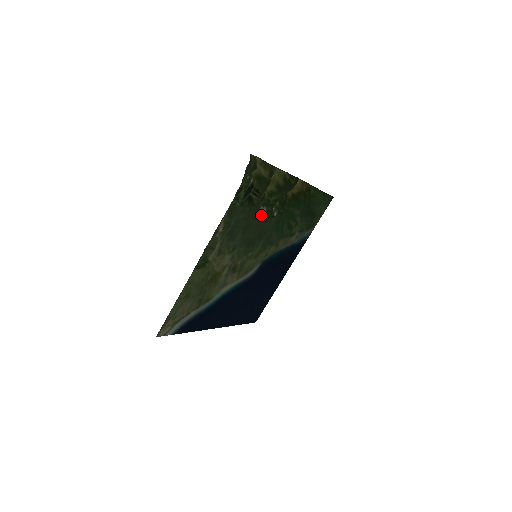
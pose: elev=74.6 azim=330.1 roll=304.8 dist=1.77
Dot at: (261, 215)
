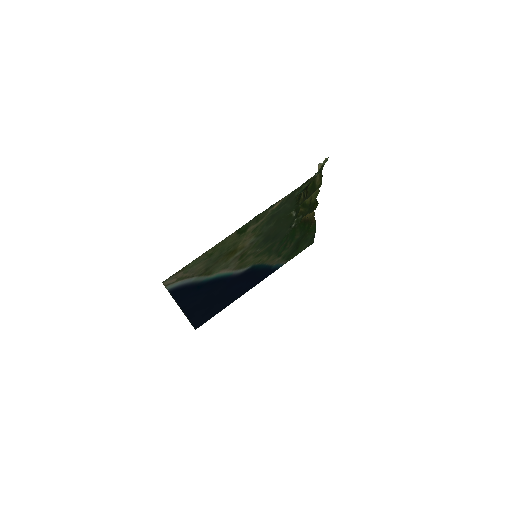
Dot at: (288, 218)
